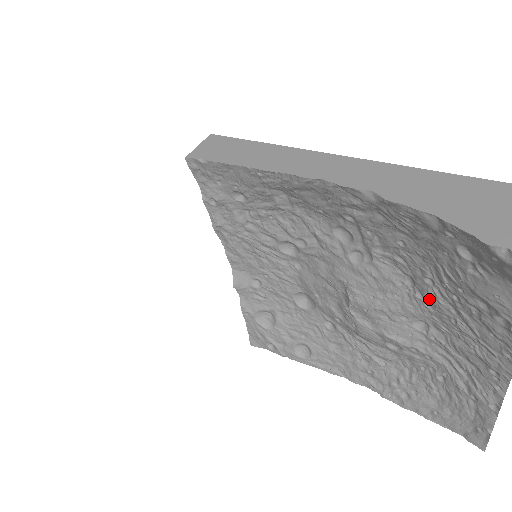
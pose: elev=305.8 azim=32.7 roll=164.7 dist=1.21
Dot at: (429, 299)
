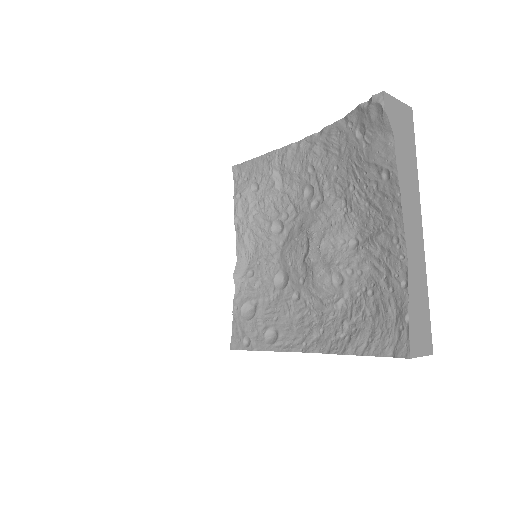
Dot at: (354, 207)
